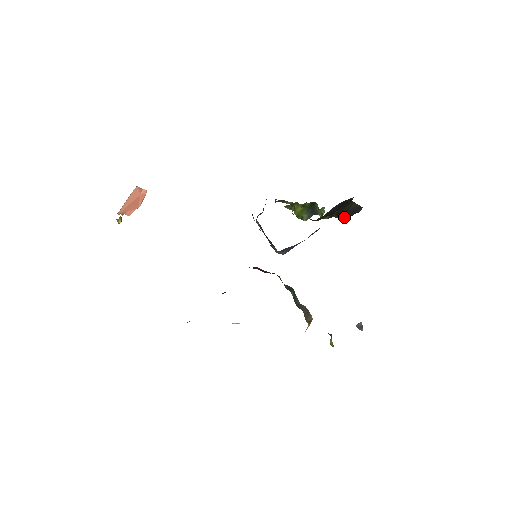
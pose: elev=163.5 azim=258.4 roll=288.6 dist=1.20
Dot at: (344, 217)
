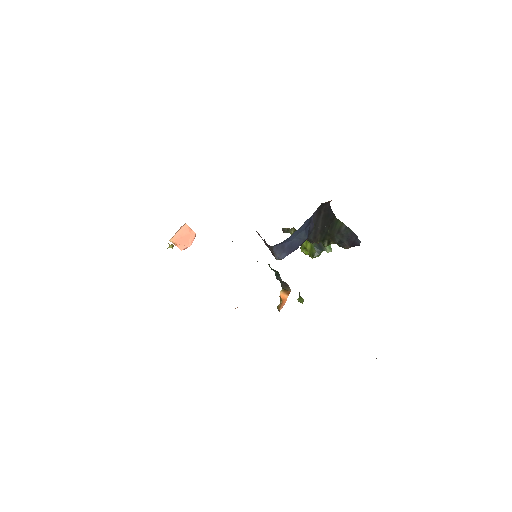
Dot at: (344, 246)
